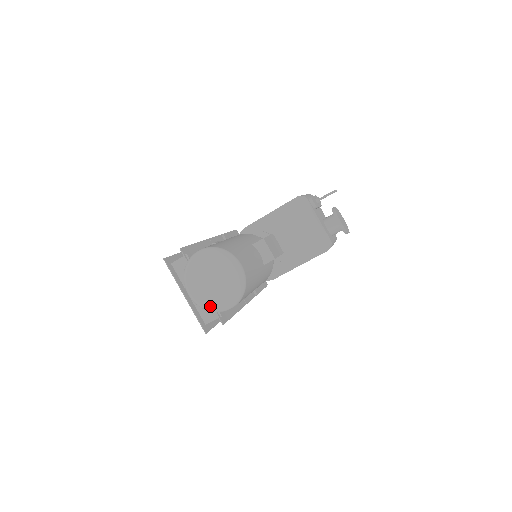
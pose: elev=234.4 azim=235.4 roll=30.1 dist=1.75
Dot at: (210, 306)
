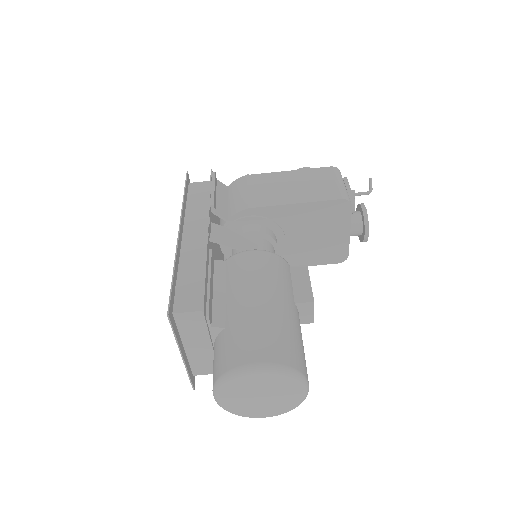
Dot at: (241, 414)
